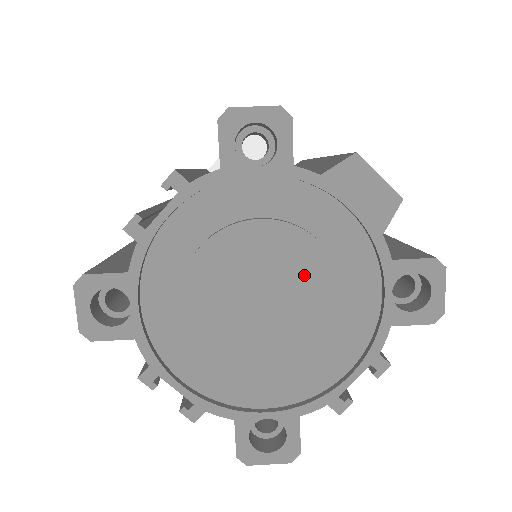
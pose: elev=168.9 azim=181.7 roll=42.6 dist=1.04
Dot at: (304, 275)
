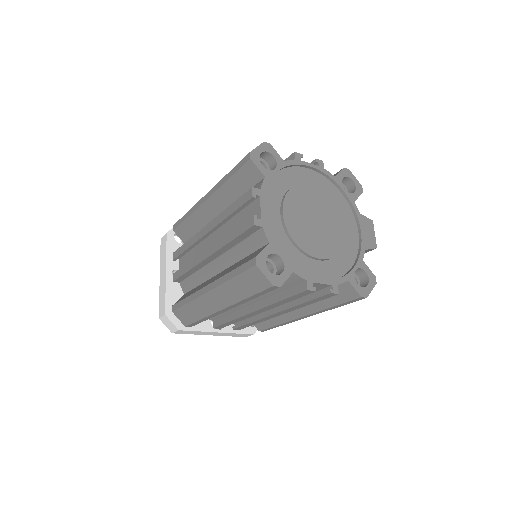
Dot at: (334, 231)
